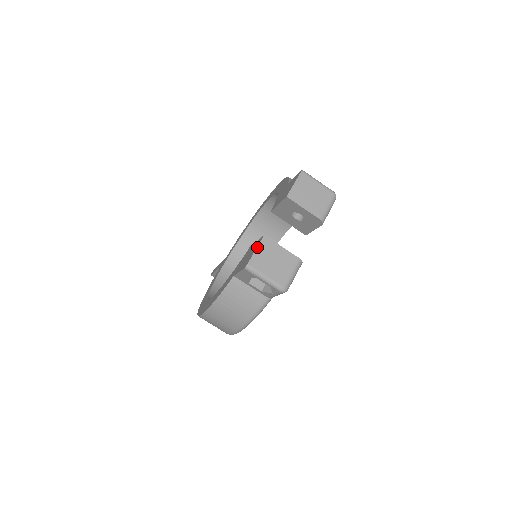
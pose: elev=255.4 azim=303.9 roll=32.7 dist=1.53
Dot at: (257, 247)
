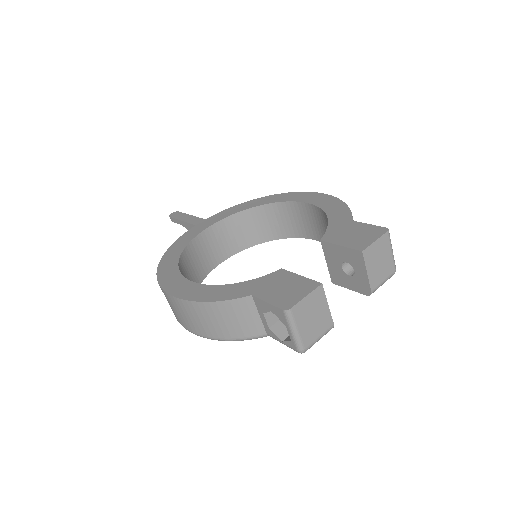
Dot at: (309, 294)
